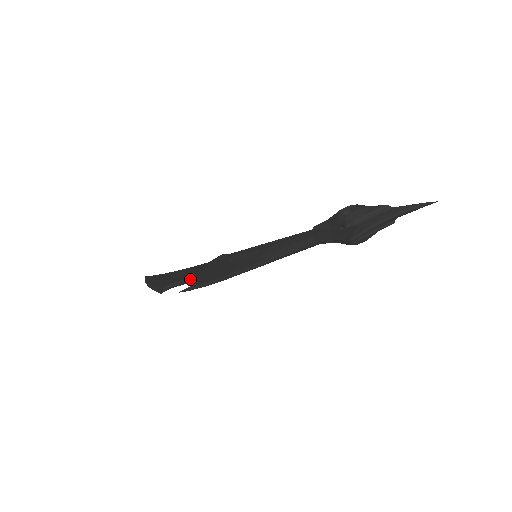
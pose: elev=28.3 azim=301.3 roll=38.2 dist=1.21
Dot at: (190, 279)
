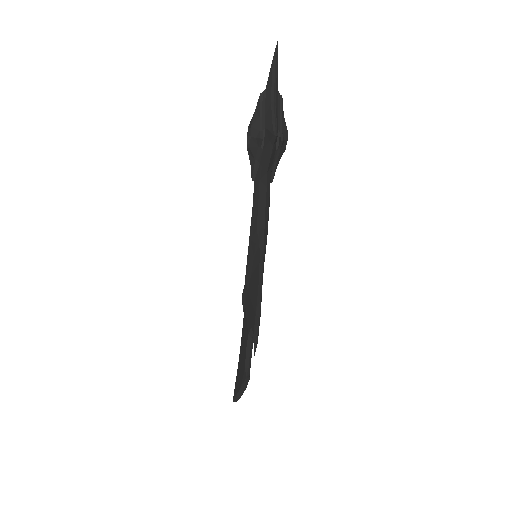
Dot at: (248, 339)
